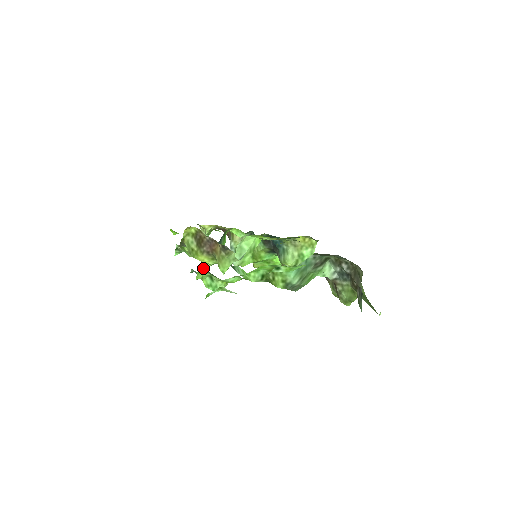
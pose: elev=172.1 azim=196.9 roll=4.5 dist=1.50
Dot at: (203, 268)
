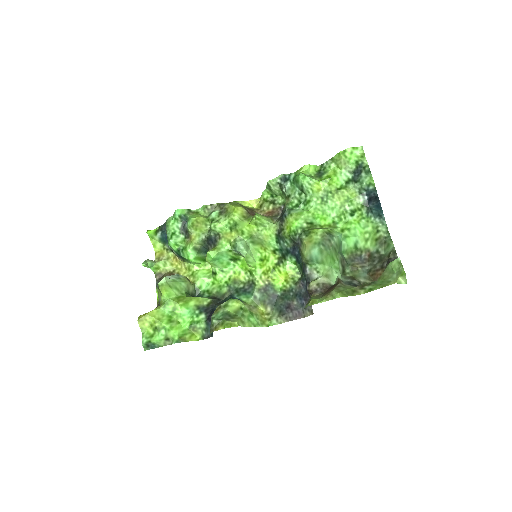
Dot at: (318, 171)
